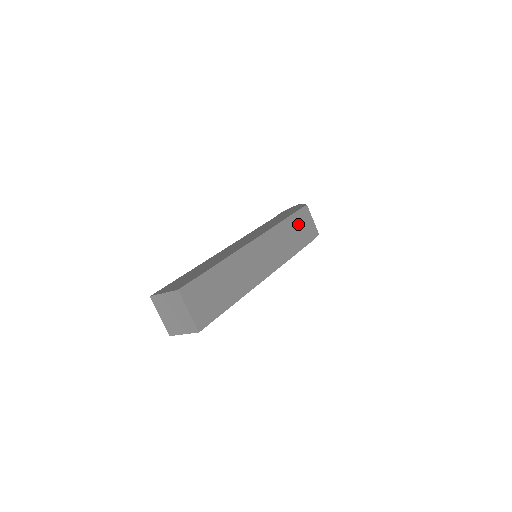
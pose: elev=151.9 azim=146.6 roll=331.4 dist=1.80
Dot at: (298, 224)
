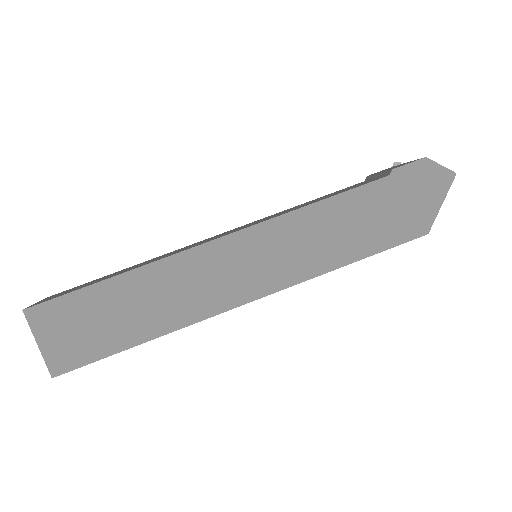
Dot at: occluded
